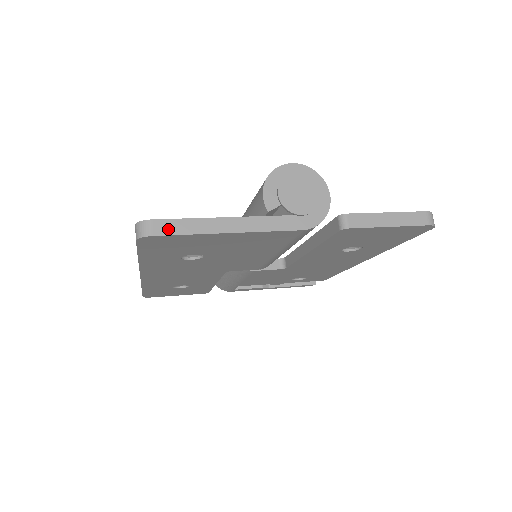
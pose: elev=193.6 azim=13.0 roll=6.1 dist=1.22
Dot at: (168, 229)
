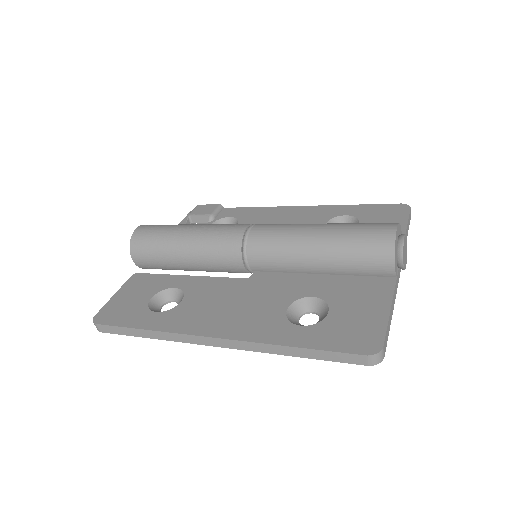
Dot at: (386, 343)
